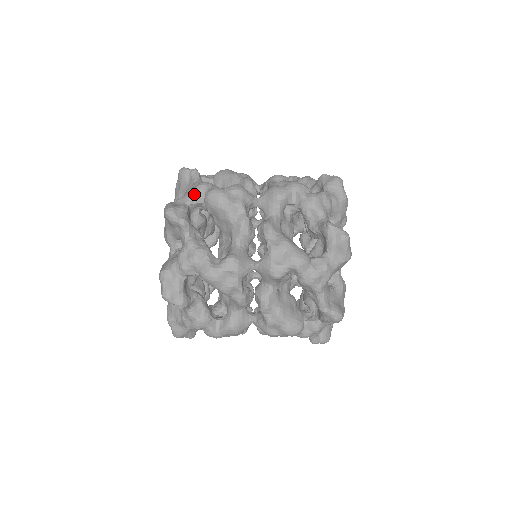
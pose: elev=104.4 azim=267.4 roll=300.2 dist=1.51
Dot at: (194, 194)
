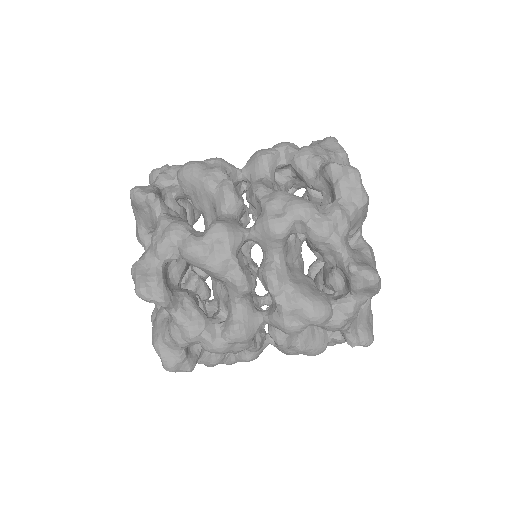
Dot at: (164, 252)
